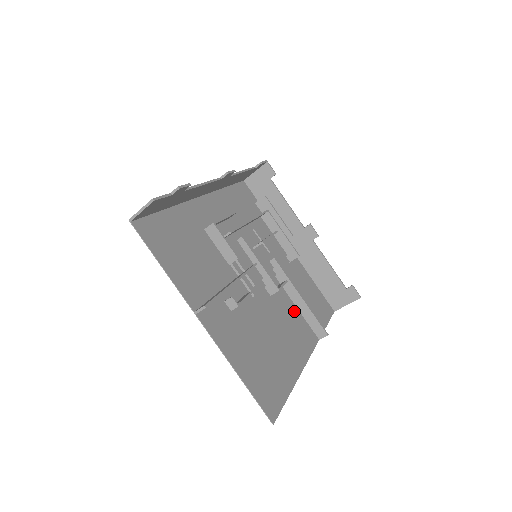
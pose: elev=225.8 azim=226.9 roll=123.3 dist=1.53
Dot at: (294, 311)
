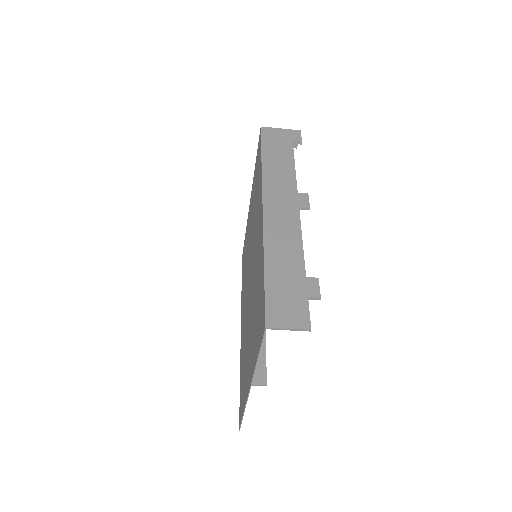
Dot at: occluded
